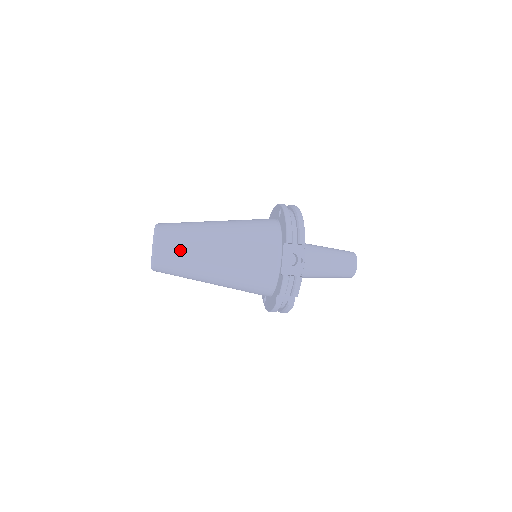
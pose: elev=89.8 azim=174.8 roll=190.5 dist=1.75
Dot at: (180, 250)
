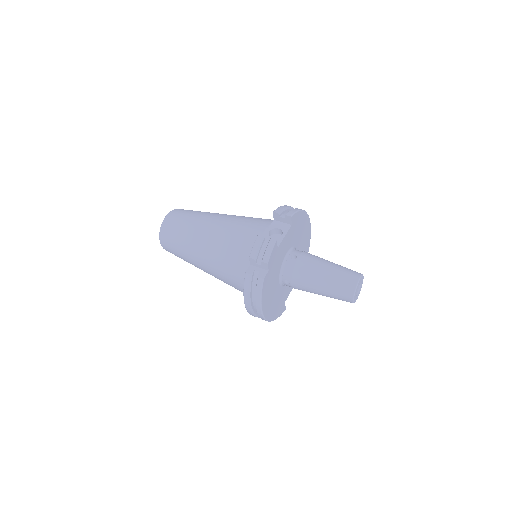
Dot at: (185, 218)
